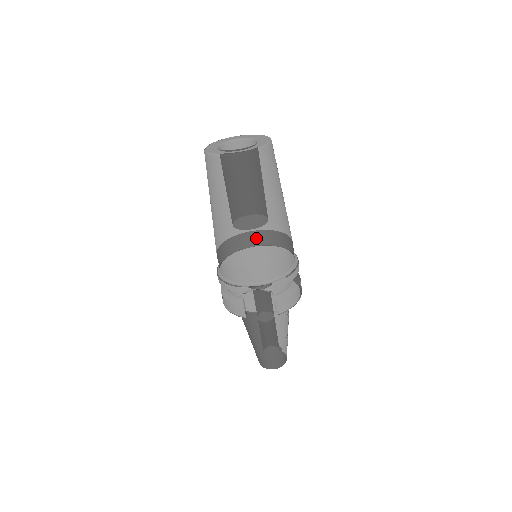
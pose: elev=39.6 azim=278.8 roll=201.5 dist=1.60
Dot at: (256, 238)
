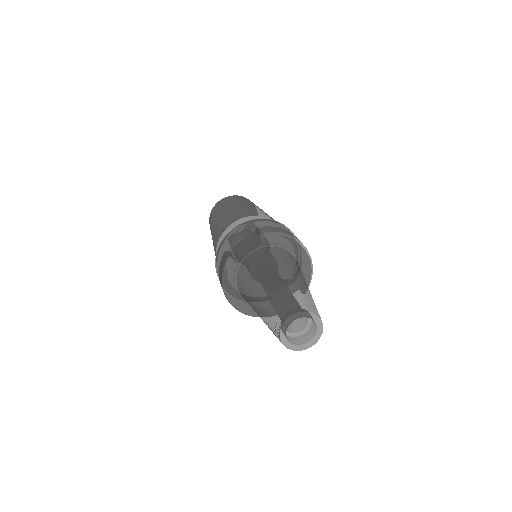
Dot at: (234, 213)
